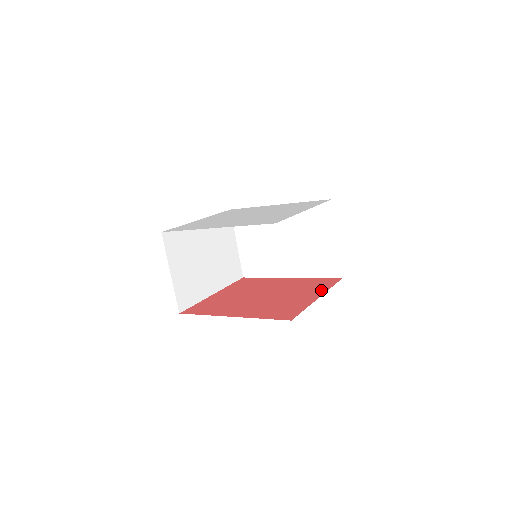
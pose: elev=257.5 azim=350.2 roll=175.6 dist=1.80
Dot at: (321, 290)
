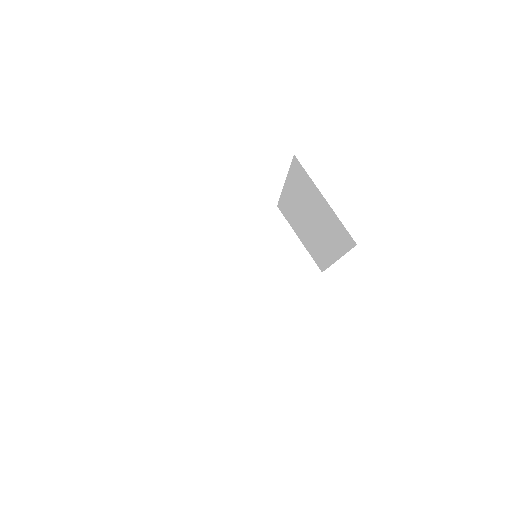
Dot at: occluded
